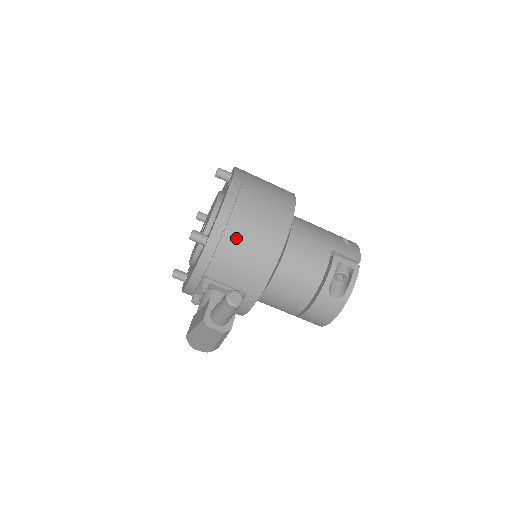
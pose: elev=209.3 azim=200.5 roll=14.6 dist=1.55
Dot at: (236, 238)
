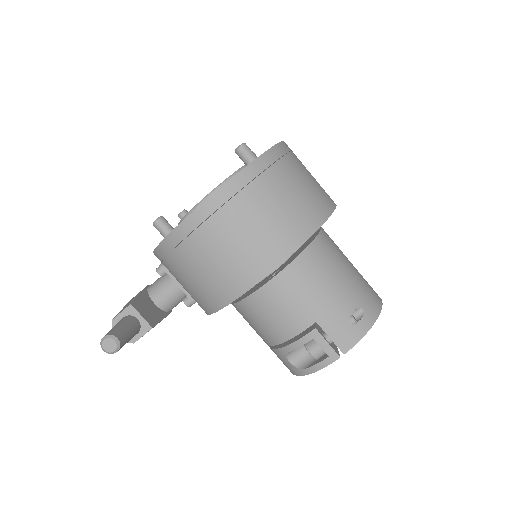
Dot at: (188, 259)
